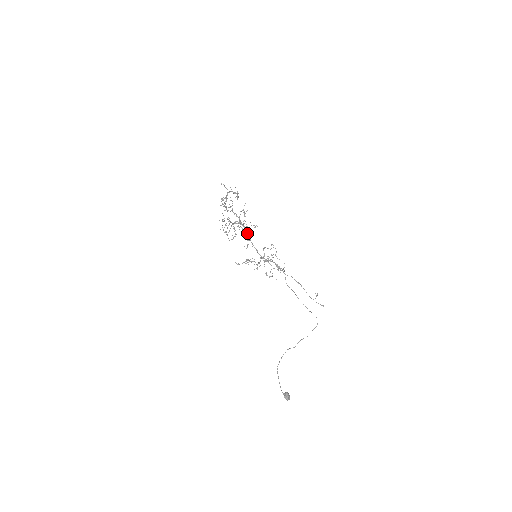
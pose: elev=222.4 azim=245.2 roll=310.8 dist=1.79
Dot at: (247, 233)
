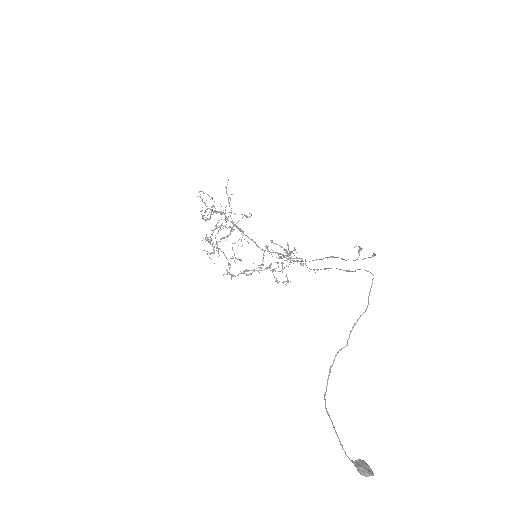
Dot at: (238, 228)
